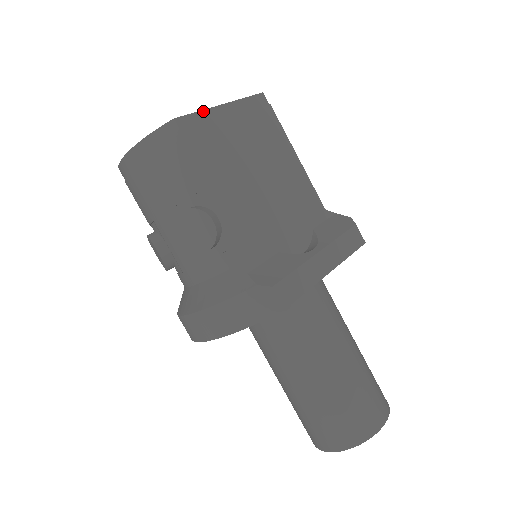
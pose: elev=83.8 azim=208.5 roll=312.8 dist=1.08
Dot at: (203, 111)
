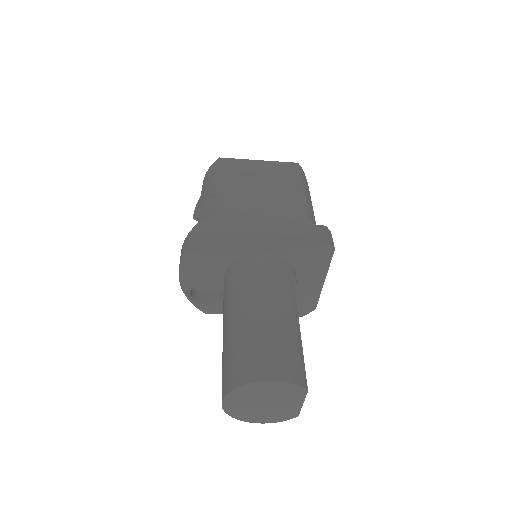
Dot at: (242, 159)
